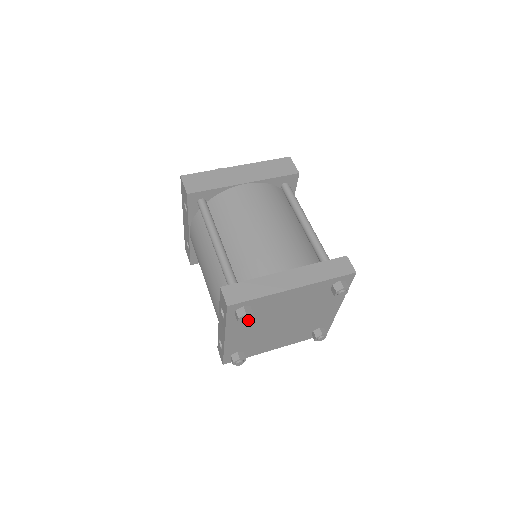
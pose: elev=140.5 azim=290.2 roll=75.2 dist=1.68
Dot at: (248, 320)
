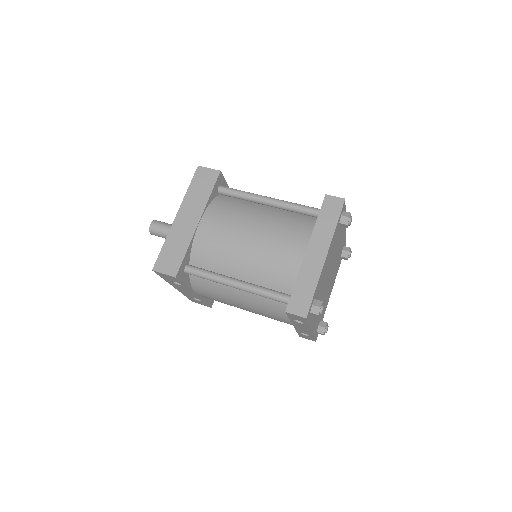
Dot at: (323, 308)
